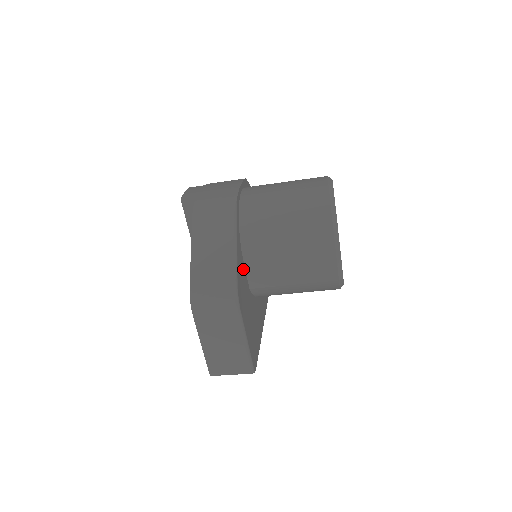
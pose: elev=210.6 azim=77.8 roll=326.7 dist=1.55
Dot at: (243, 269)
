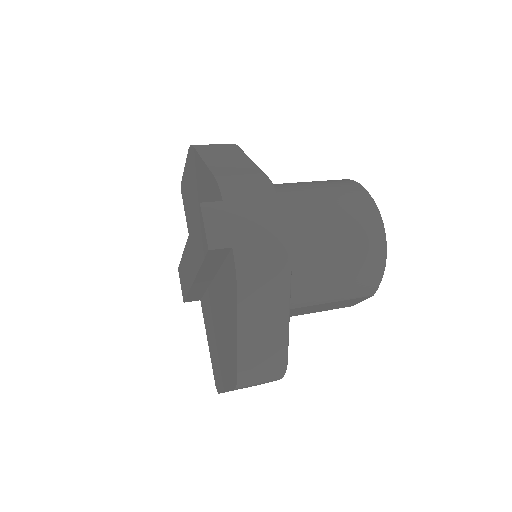
Dot at: occluded
